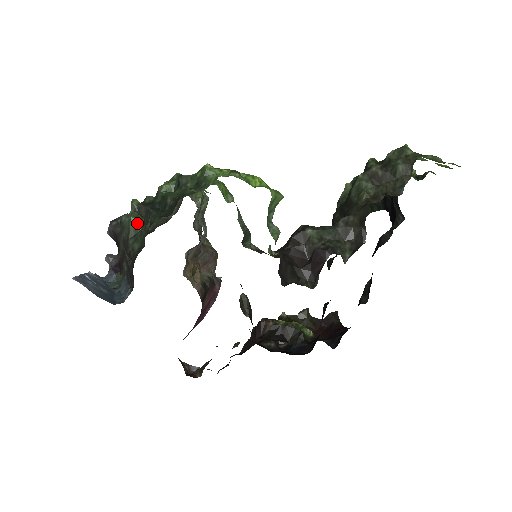
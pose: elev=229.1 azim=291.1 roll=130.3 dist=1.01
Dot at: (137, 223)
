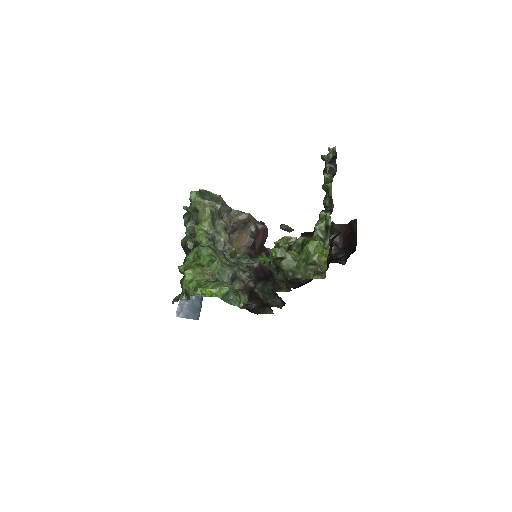
Dot at: occluded
